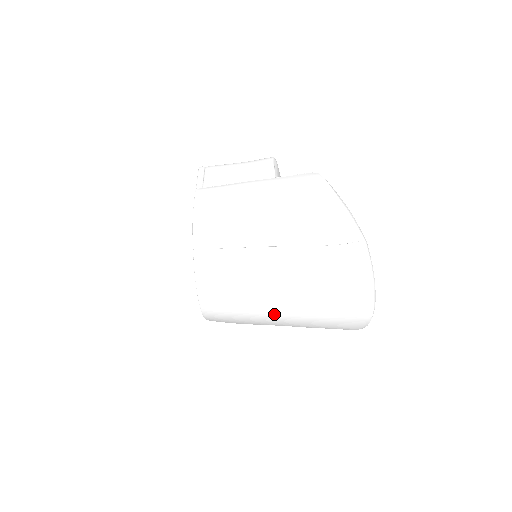
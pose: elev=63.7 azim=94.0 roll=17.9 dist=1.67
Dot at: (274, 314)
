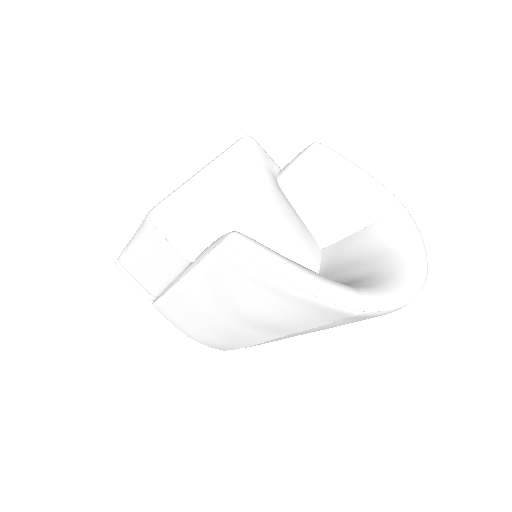
Dot at: occluded
